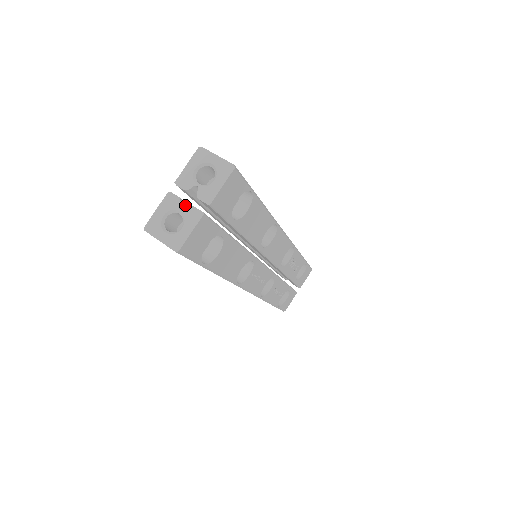
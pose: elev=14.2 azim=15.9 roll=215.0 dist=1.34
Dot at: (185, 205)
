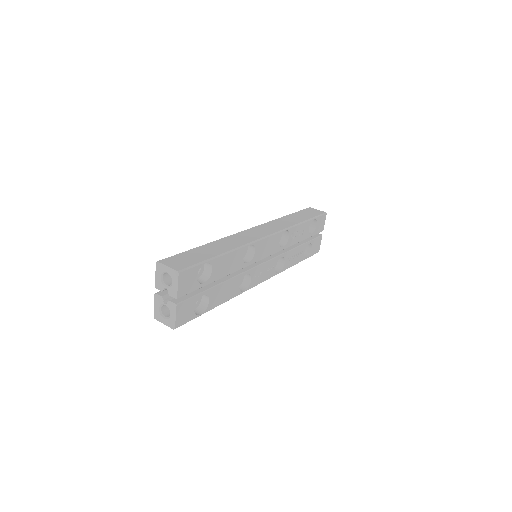
Dot at: (168, 296)
